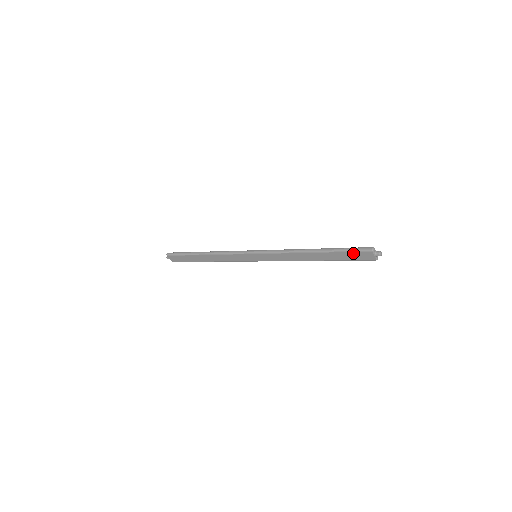
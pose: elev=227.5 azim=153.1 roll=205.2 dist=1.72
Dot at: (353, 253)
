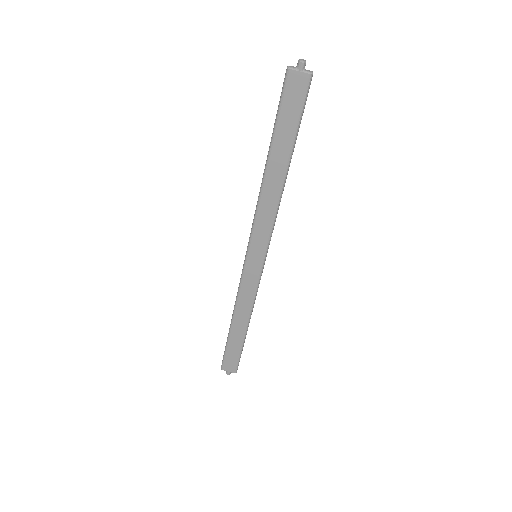
Dot at: (285, 104)
